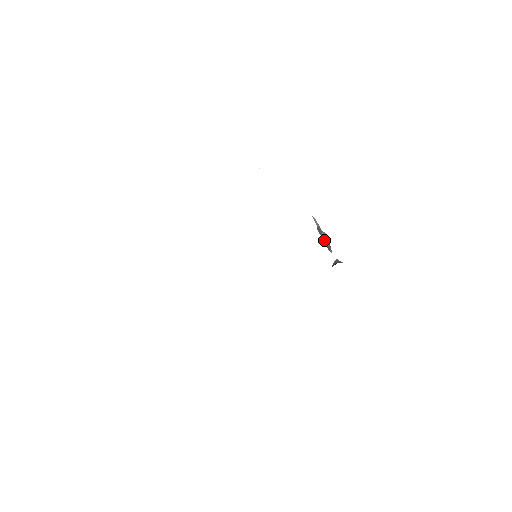
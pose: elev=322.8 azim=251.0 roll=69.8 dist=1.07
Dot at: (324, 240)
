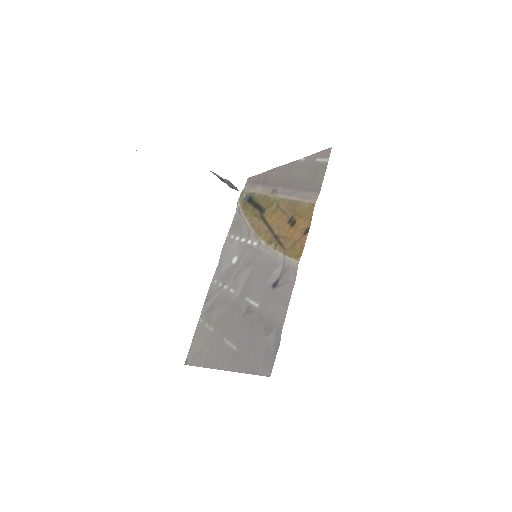
Dot at: (229, 185)
